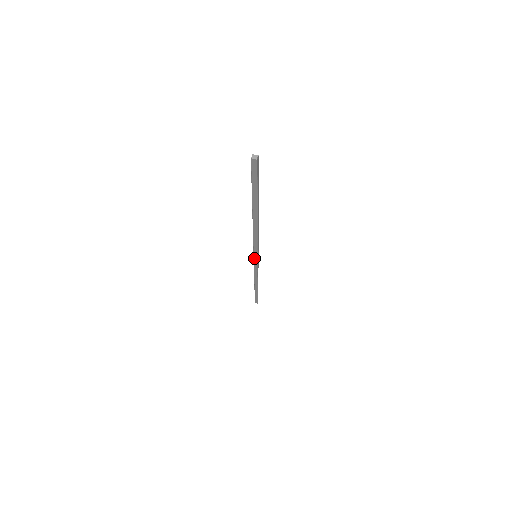
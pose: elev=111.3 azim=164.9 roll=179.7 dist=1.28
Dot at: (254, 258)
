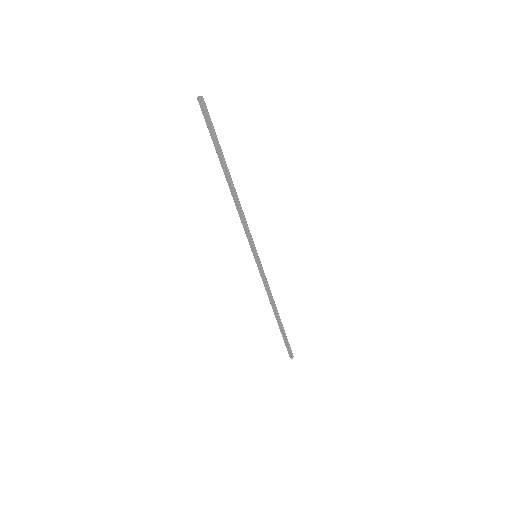
Dot at: (255, 259)
